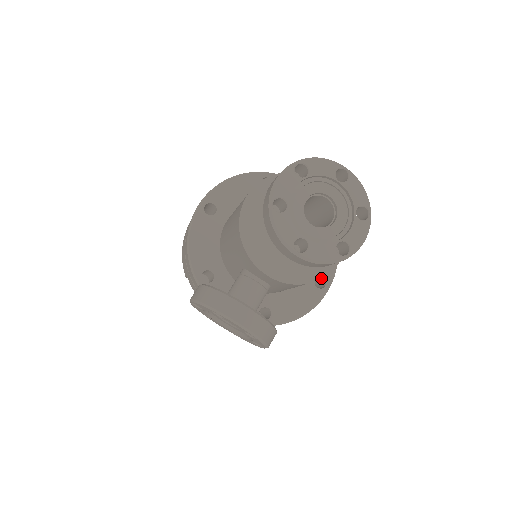
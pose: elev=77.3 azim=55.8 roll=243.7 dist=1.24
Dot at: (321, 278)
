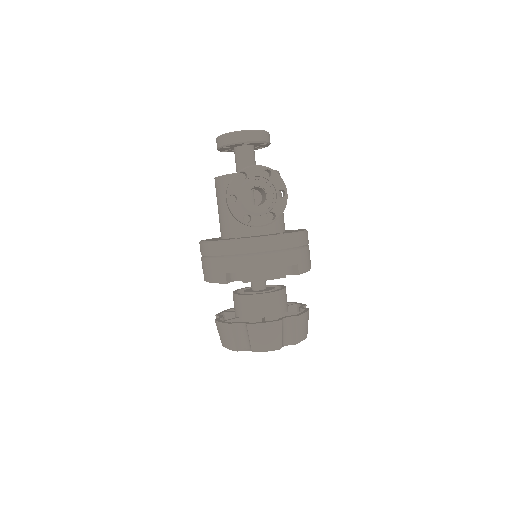
Dot at: (277, 171)
